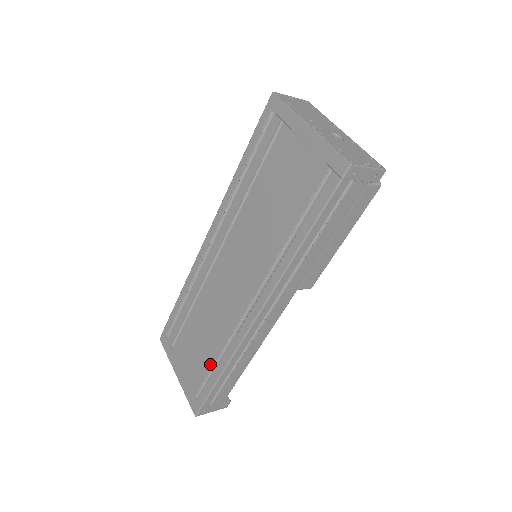
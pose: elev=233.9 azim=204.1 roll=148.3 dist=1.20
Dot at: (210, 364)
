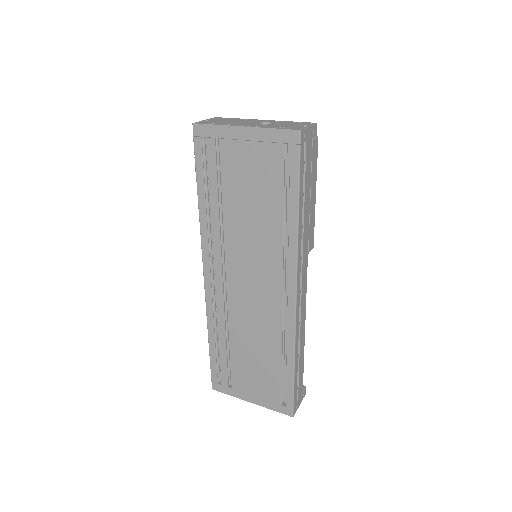
Dot at: (278, 365)
